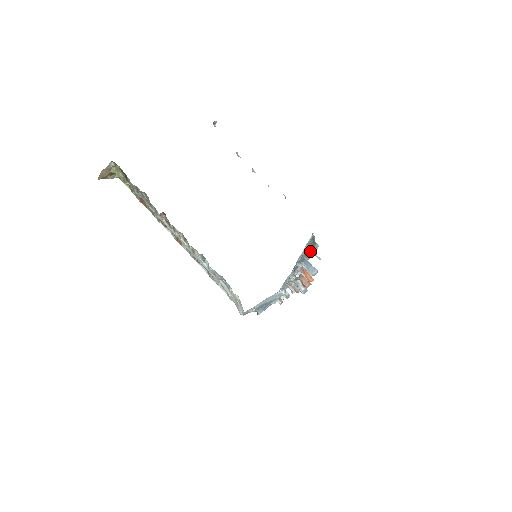
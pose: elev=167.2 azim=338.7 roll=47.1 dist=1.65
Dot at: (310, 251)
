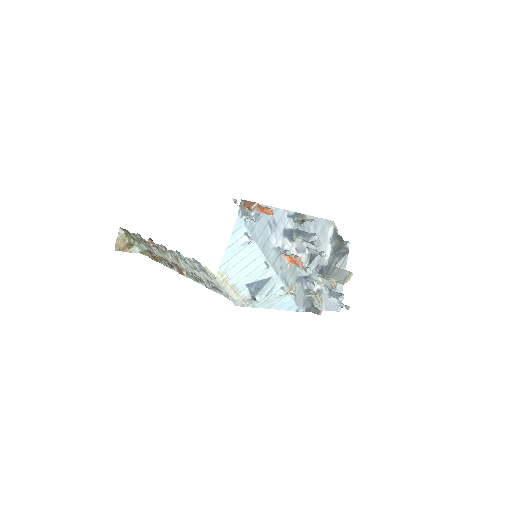
Dot at: (299, 218)
